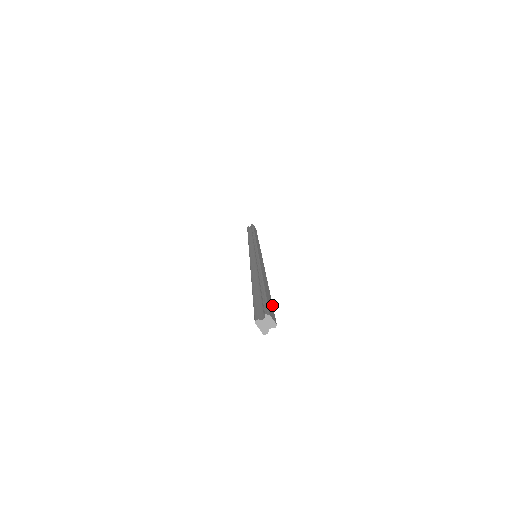
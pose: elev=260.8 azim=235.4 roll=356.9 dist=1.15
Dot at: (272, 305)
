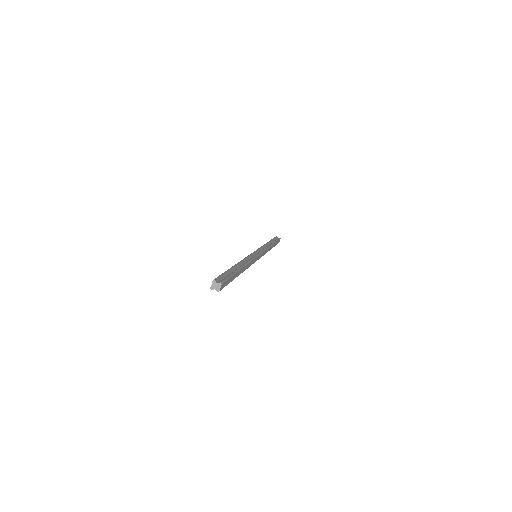
Dot at: occluded
